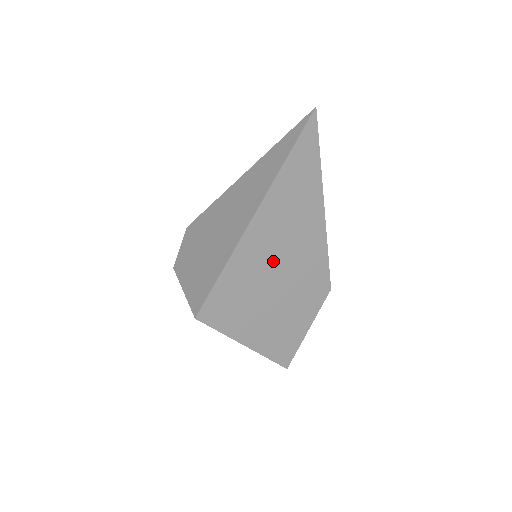
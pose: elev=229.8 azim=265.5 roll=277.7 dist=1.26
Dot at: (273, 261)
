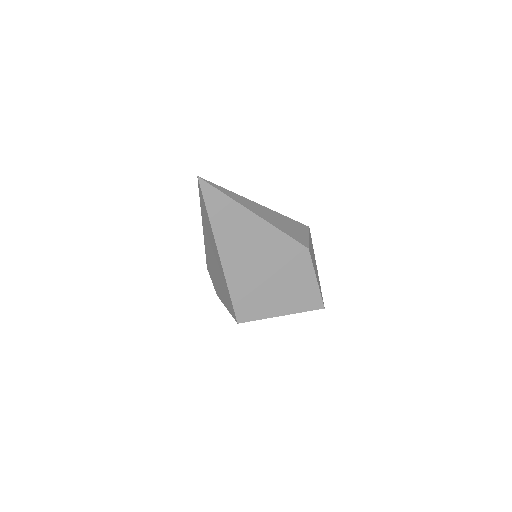
Dot at: (254, 264)
